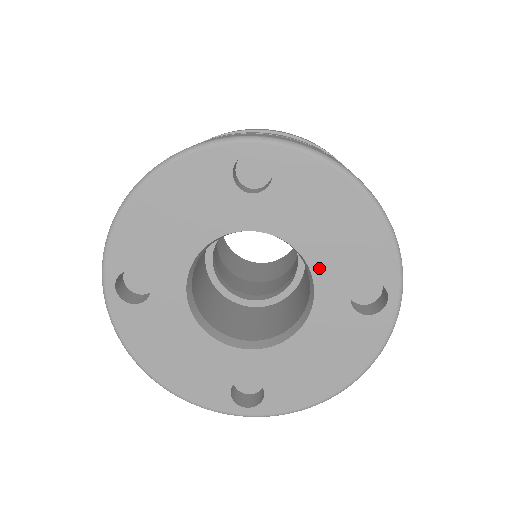
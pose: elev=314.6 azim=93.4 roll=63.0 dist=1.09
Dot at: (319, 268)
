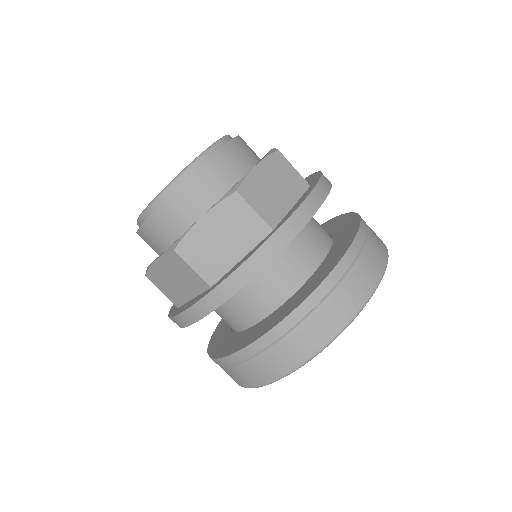
Dot at: occluded
